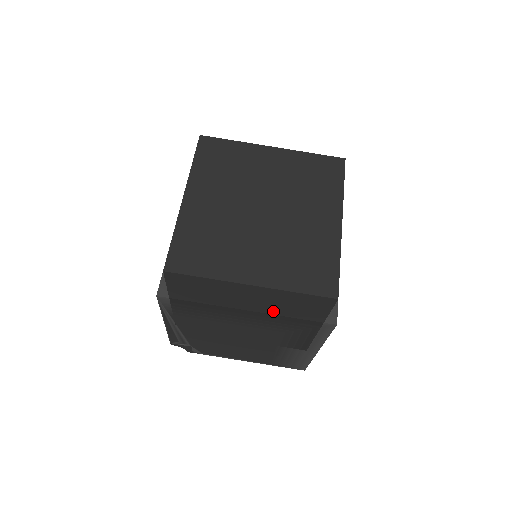
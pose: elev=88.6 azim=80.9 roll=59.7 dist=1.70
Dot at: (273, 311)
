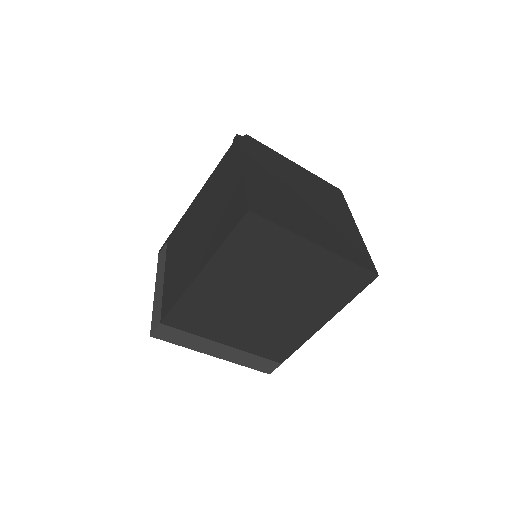
Dot at: (232, 361)
